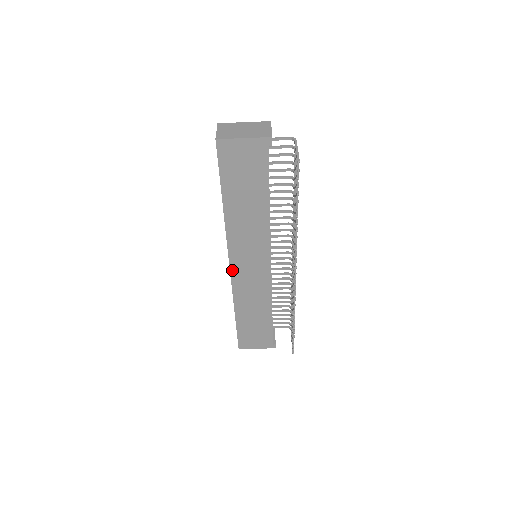
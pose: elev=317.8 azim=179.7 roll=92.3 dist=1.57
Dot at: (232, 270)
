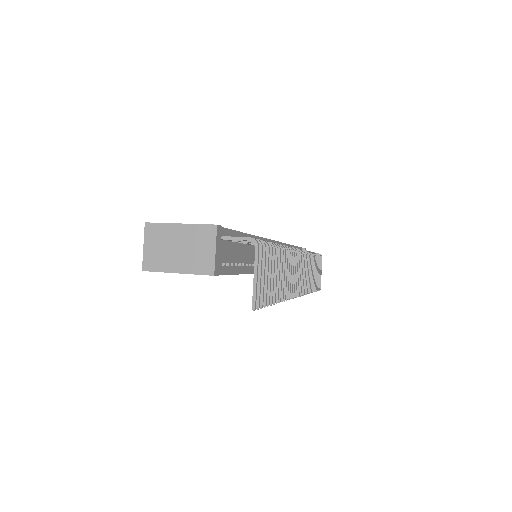
Dot at: occluded
